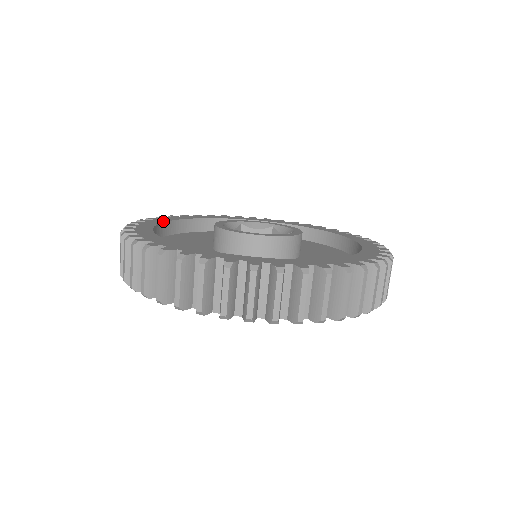
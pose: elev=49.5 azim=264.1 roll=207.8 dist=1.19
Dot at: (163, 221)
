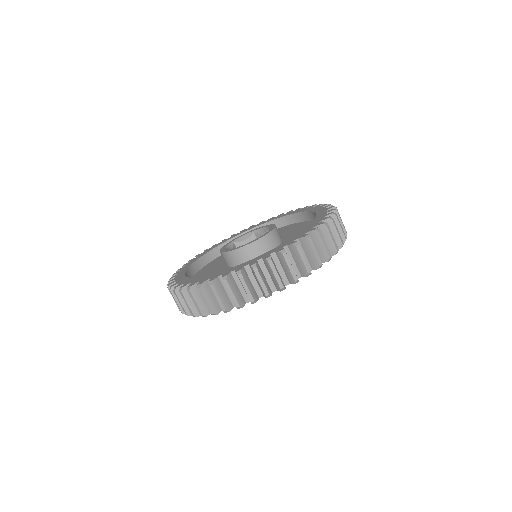
Dot at: (185, 270)
